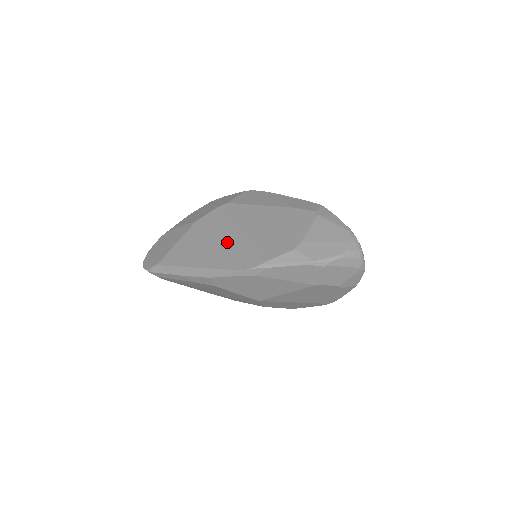
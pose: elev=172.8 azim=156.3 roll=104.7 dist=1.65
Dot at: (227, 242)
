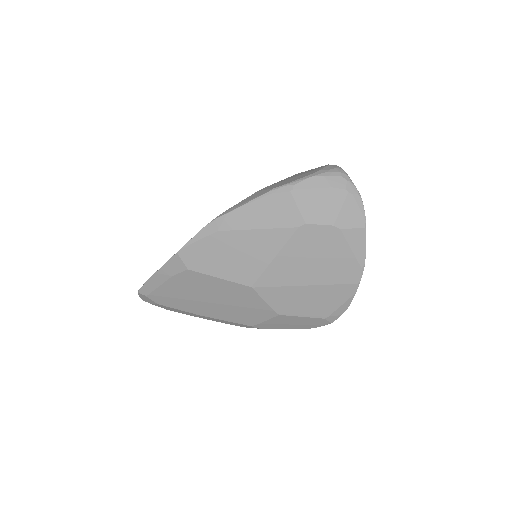
Dot at: occluded
